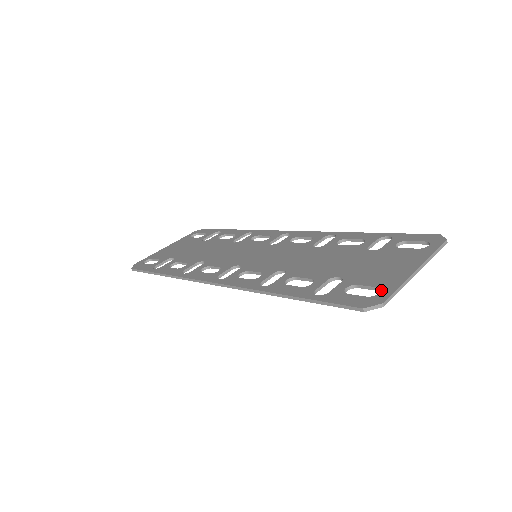
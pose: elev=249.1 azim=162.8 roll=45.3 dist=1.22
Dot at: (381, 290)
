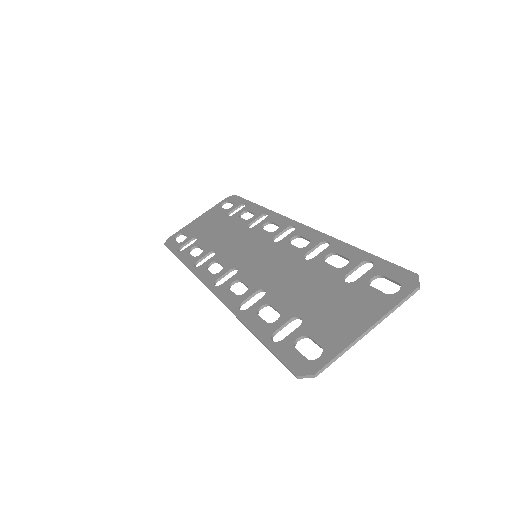
Dot at: (322, 353)
